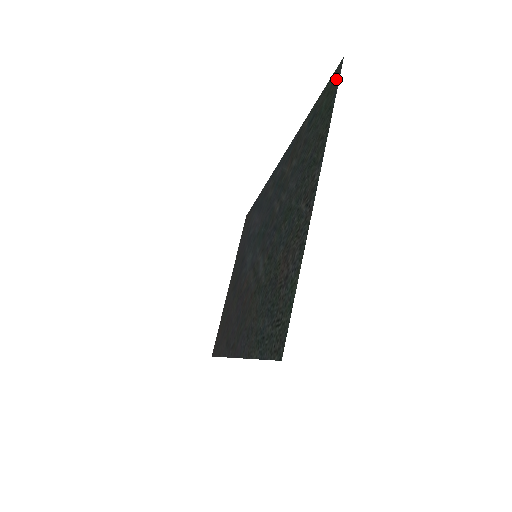
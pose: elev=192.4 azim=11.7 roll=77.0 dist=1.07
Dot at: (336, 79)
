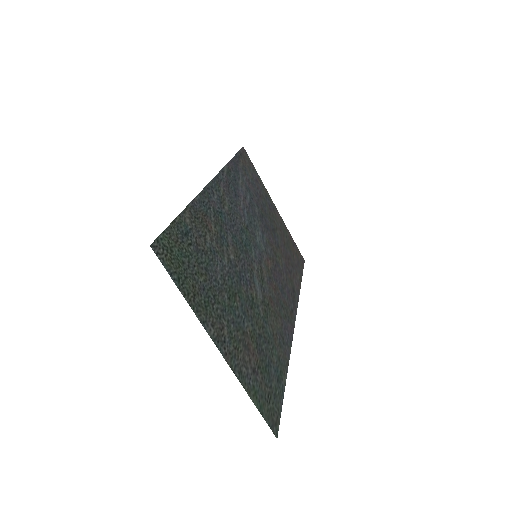
Dot at: (163, 256)
